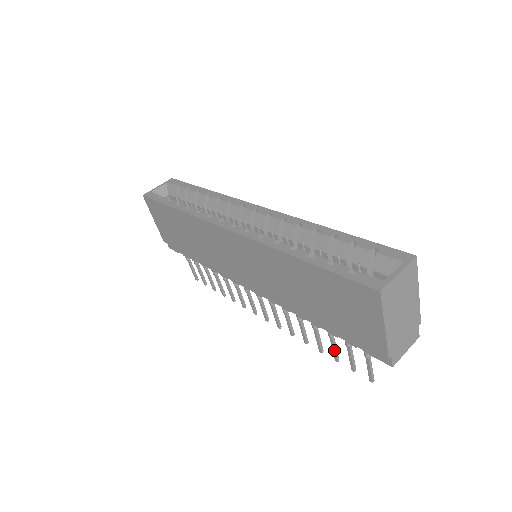
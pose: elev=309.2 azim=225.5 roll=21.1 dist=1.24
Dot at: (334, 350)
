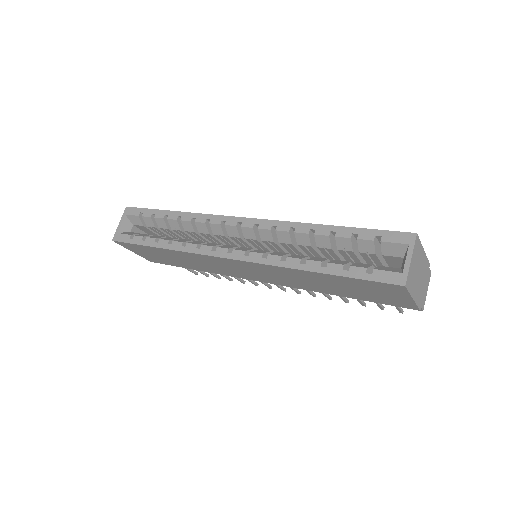
Dot at: (361, 302)
